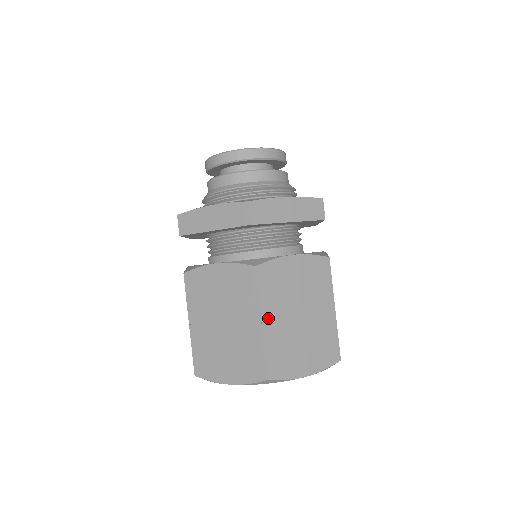
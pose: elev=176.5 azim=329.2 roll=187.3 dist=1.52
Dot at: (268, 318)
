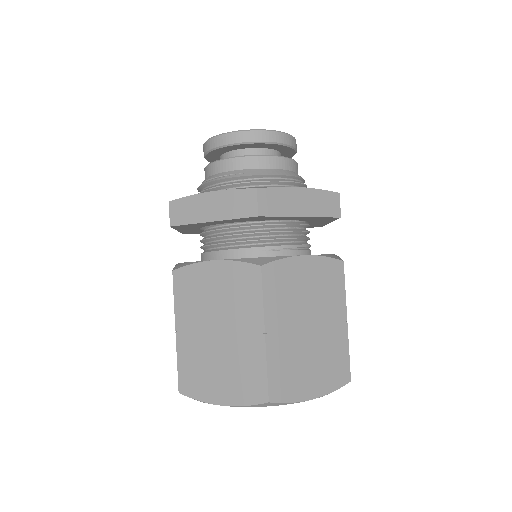
Dot at: (182, 328)
